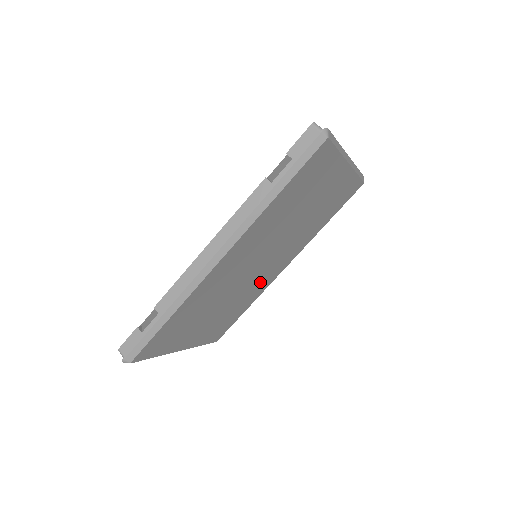
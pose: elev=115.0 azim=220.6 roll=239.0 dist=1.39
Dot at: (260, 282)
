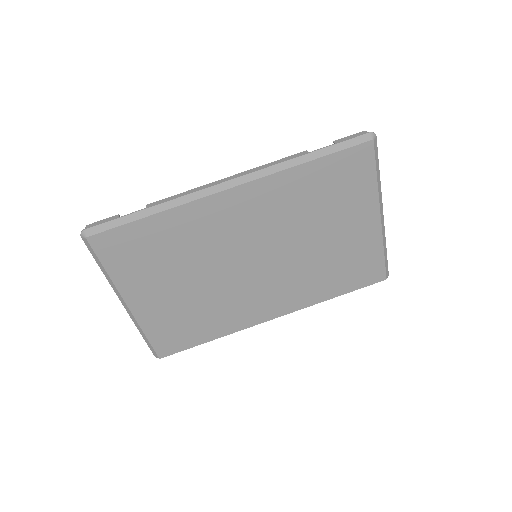
Dot at: (242, 304)
